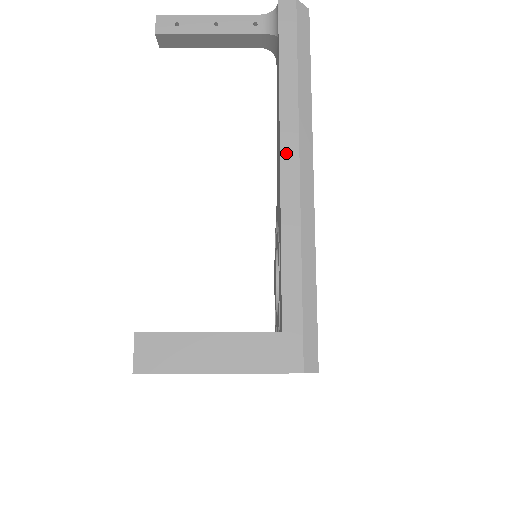
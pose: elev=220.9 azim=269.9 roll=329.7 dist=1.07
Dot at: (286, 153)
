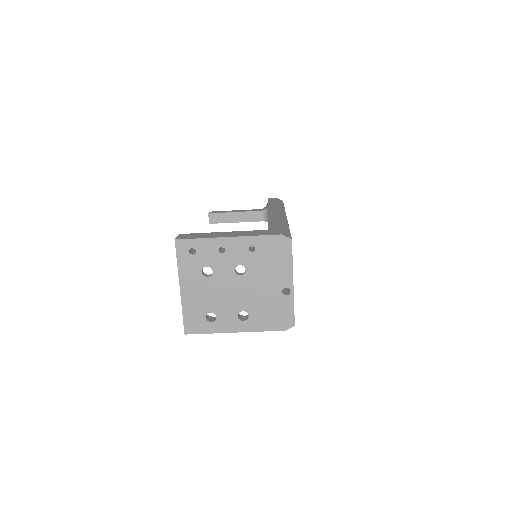
Dot at: occluded
